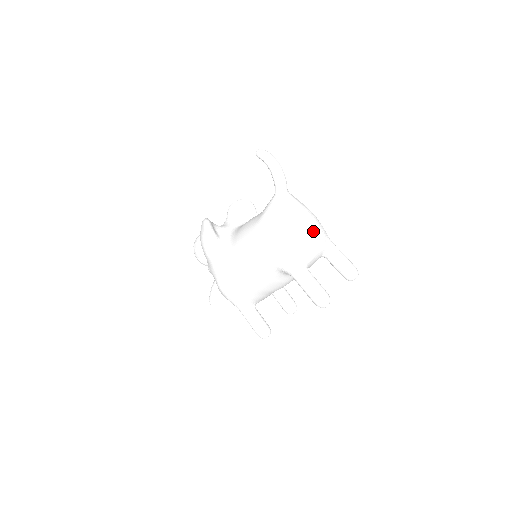
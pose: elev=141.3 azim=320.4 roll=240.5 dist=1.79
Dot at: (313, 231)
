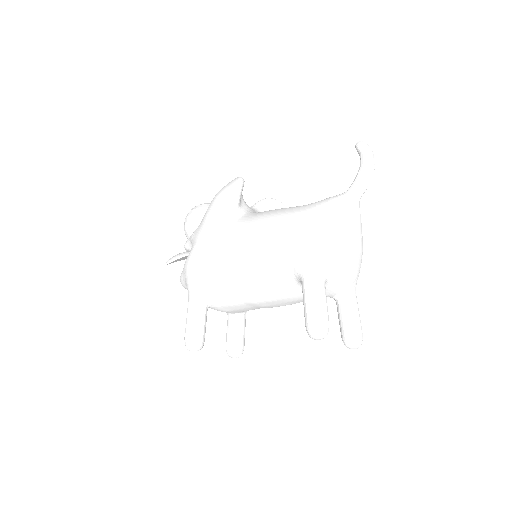
Dot at: (357, 255)
